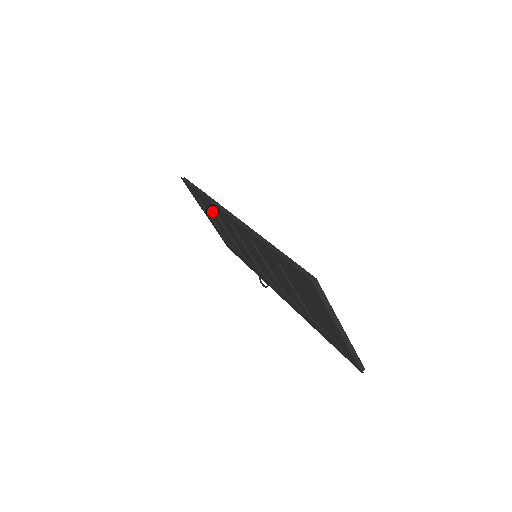
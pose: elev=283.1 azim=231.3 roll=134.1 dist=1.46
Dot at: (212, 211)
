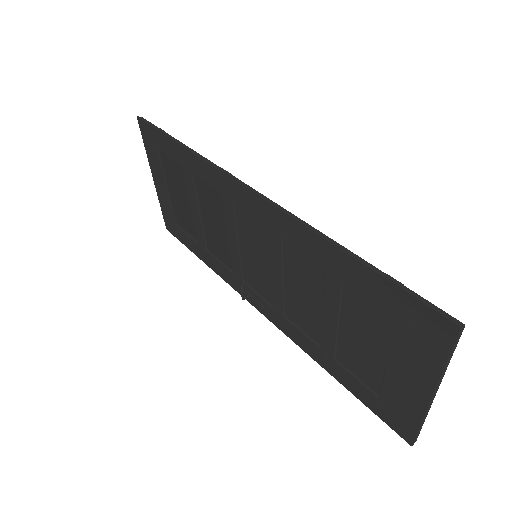
Dot at: (188, 177)
